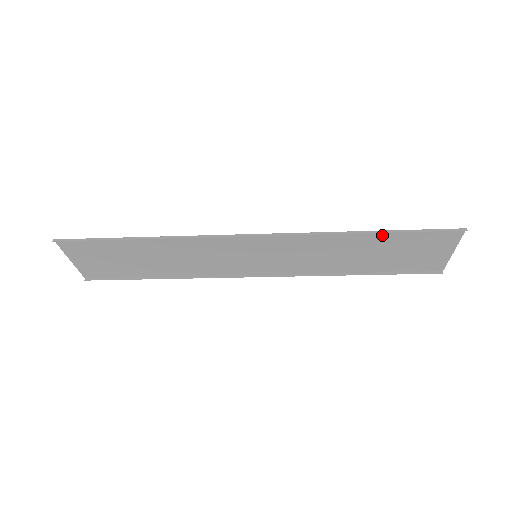
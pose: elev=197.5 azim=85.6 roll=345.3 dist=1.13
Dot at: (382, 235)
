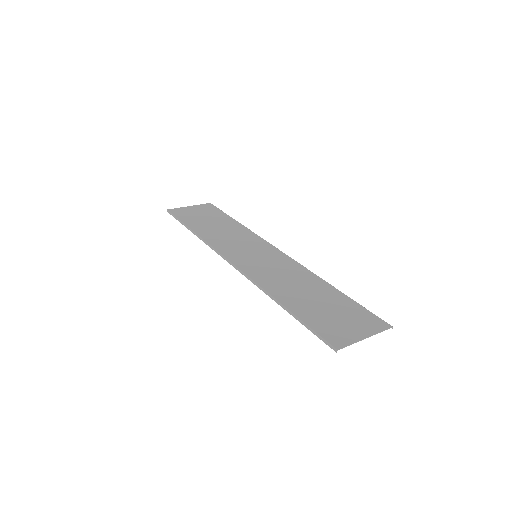
Dot at: (294, 308)
